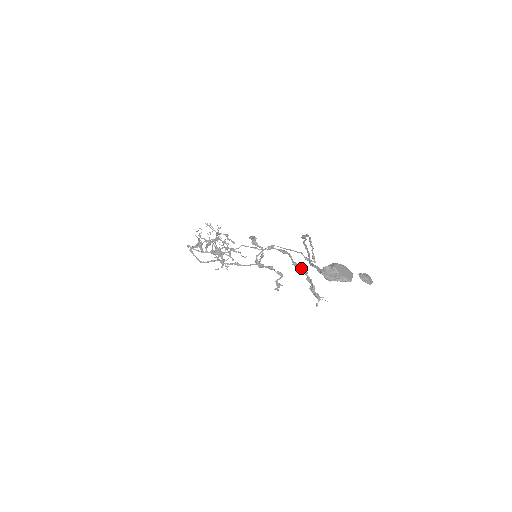
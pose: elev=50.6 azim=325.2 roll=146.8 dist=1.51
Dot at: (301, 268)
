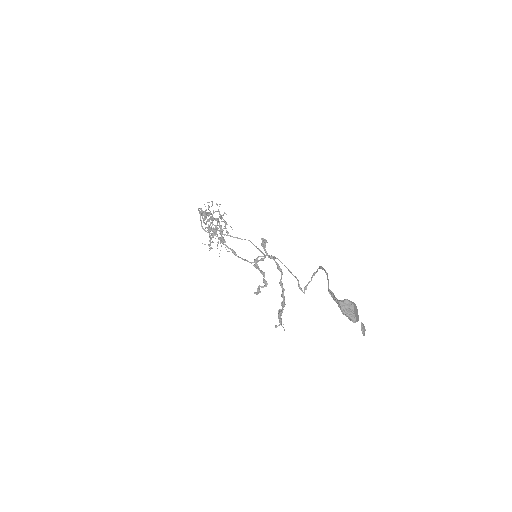
Dot at: (283, 290)
